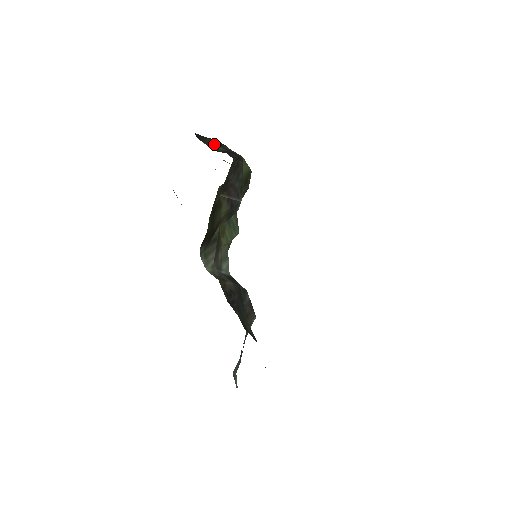
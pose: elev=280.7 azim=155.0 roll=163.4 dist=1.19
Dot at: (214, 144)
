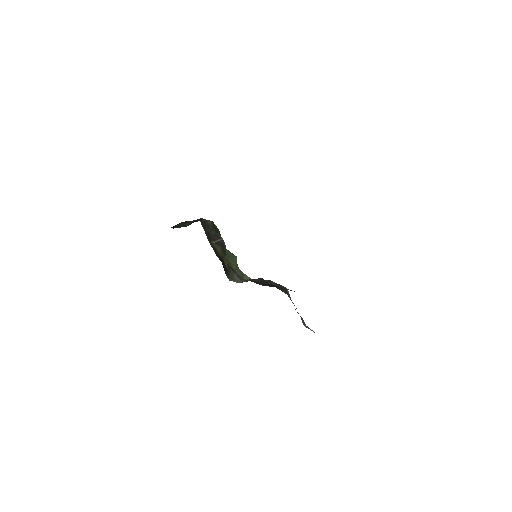
Dot at: (183, 224)
